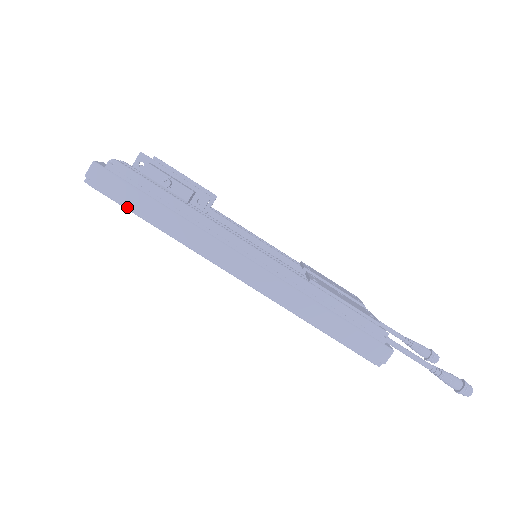
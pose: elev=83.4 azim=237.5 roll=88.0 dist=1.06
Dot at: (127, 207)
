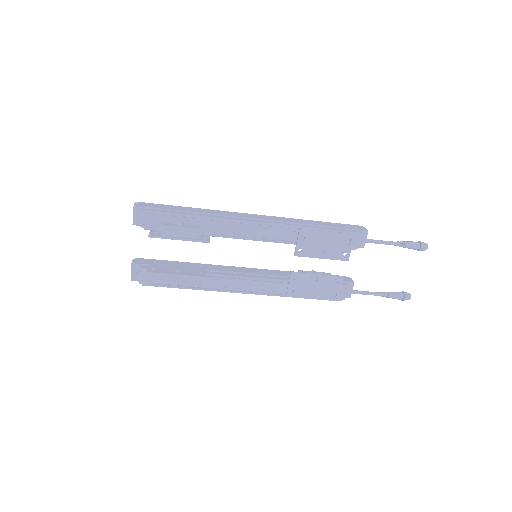
Dot at: occluded
